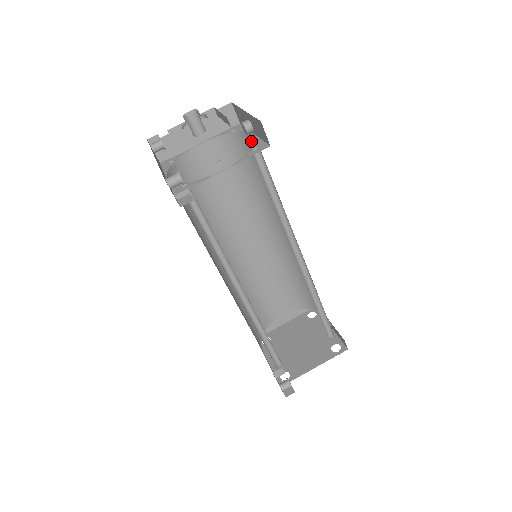
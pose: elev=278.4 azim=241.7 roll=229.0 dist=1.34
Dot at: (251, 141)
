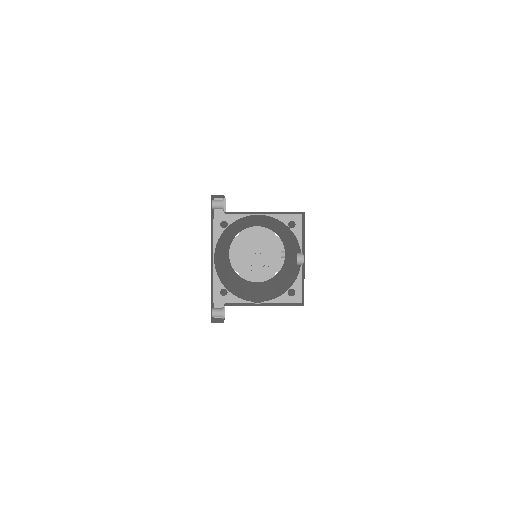
Dot at: (299, 246)
